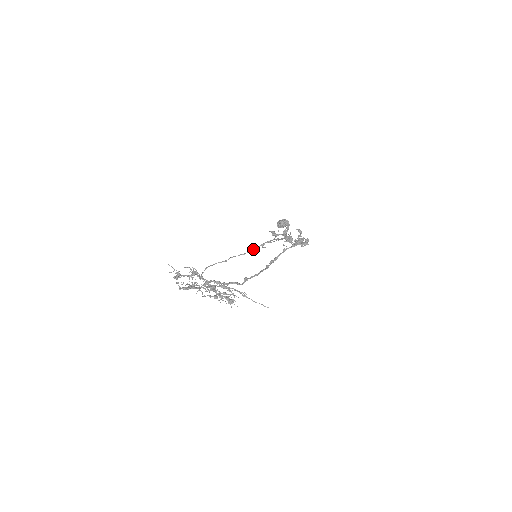
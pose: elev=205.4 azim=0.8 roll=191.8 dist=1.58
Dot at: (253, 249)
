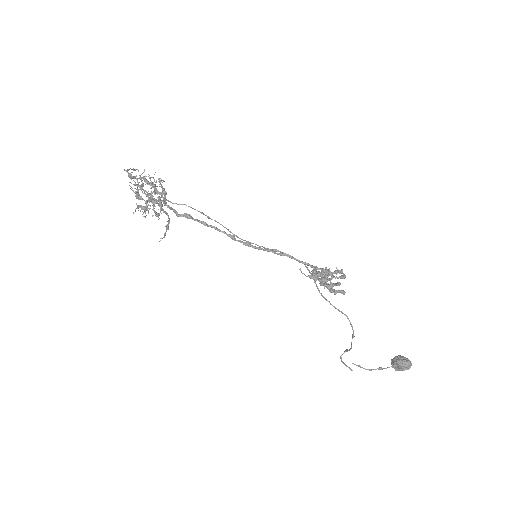
Dot at: occluded
